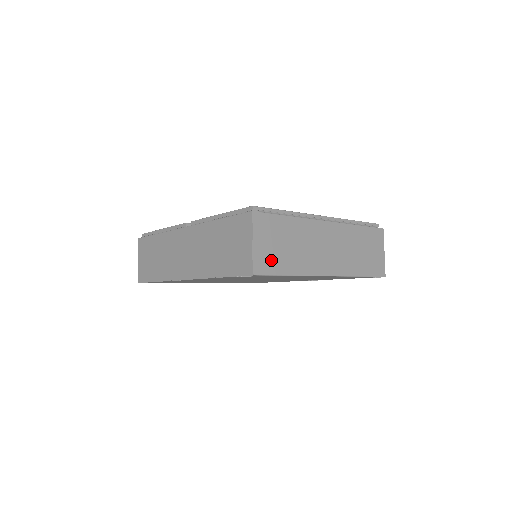
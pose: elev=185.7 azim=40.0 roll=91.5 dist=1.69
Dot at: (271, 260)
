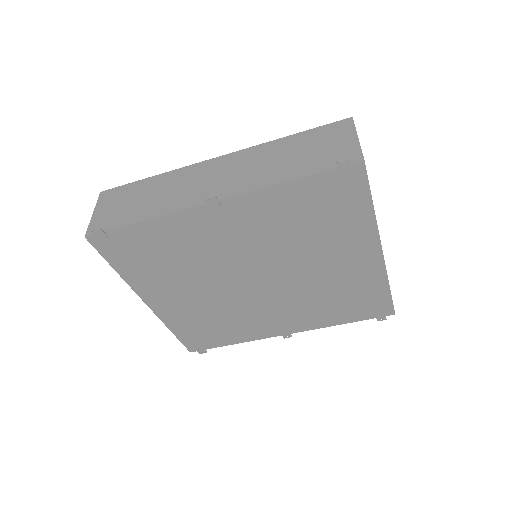
Dot at: occluded
